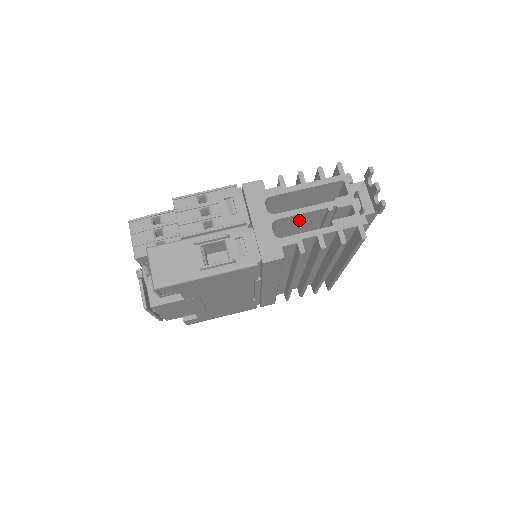
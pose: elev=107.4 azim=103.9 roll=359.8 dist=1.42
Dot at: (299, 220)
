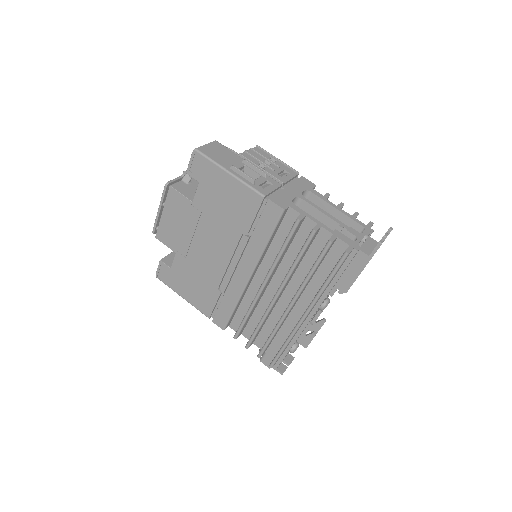
Dot at: occluded
